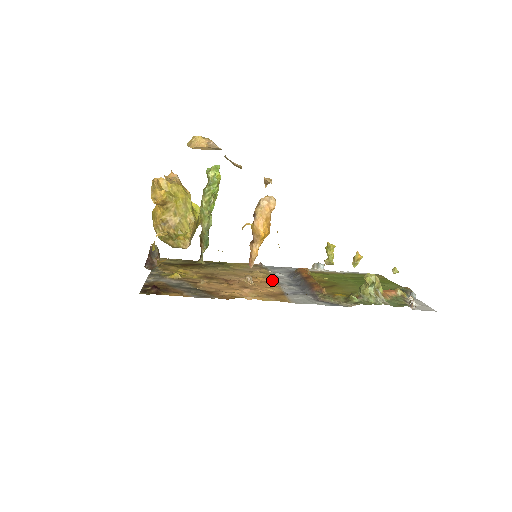
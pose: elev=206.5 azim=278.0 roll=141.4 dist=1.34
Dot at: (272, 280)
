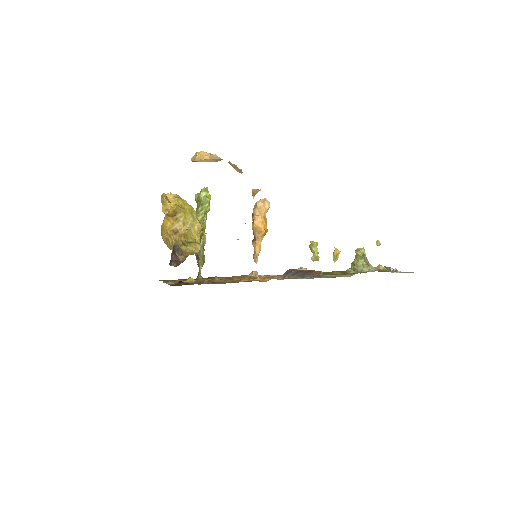
Dot at: (272, 276)
